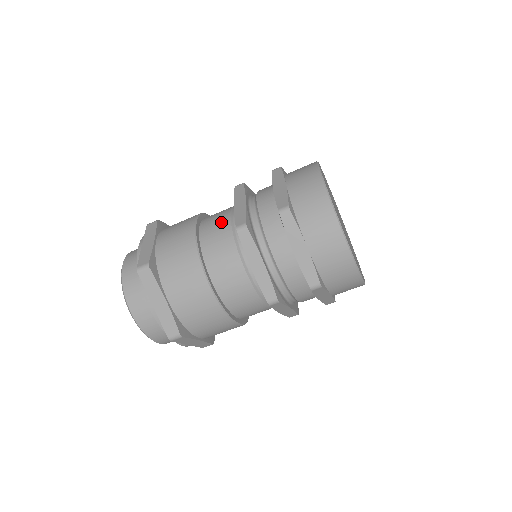
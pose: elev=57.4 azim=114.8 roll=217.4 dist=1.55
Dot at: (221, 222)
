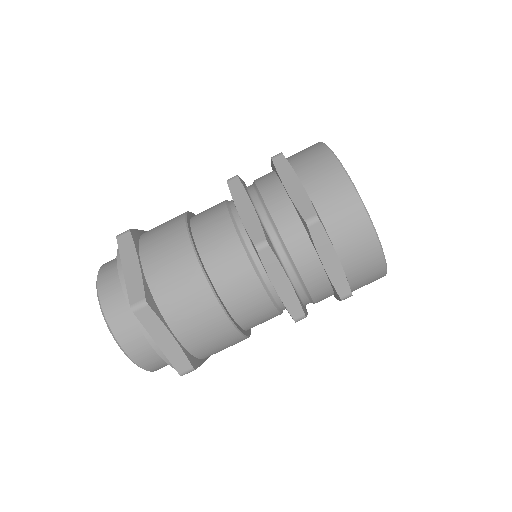
Dot at: (223, 232)
